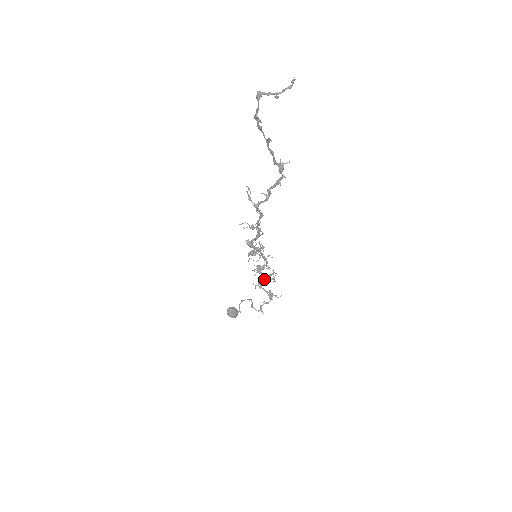
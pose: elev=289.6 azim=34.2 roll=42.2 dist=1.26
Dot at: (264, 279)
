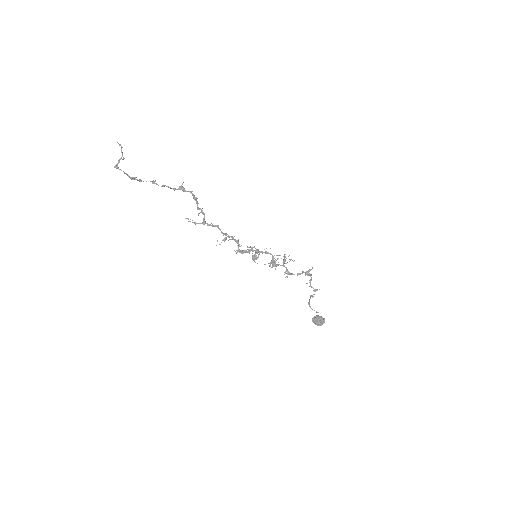
Dot at: (284, 266)
